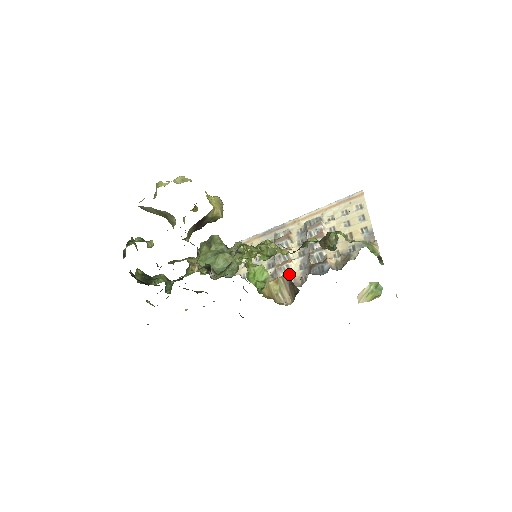
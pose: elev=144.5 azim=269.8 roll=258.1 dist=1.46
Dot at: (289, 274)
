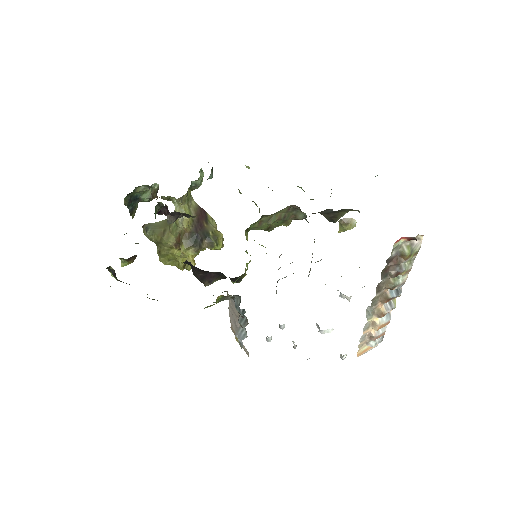
Dot at: occluded
